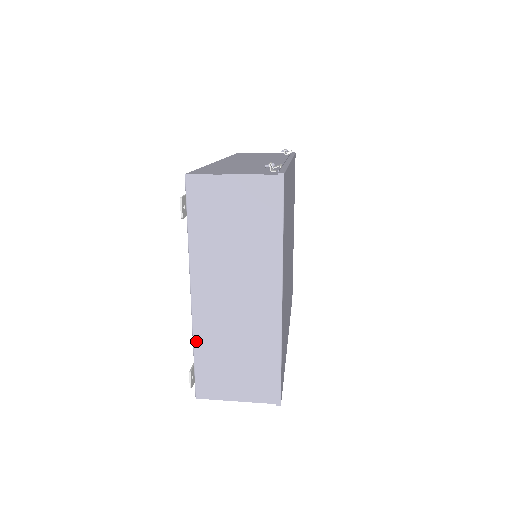
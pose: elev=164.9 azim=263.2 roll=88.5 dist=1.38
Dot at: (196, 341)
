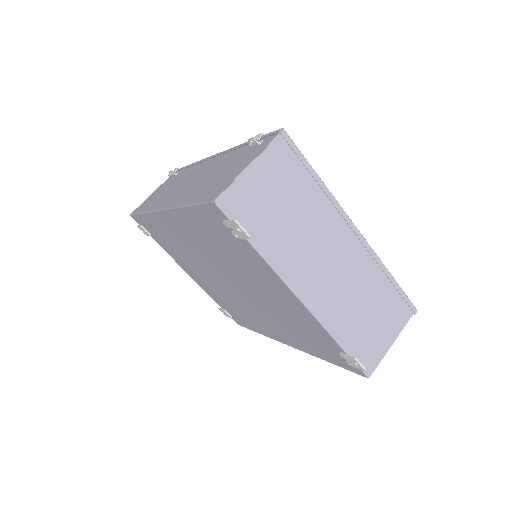
Dot at: (333, 333)
